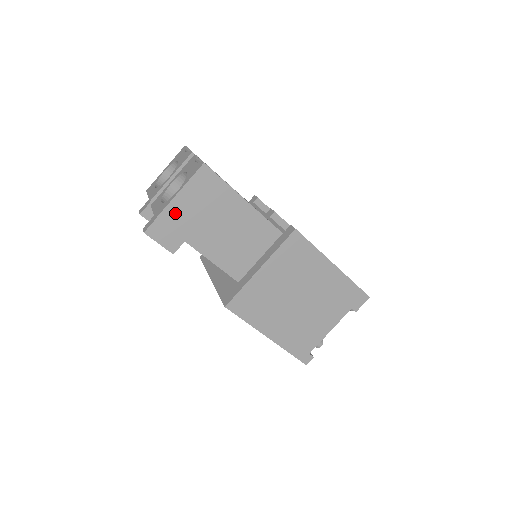
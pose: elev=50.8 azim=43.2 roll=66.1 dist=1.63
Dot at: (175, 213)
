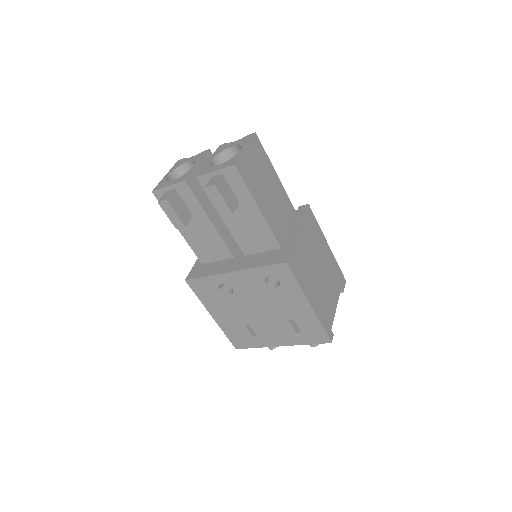
Dot at: (244, 165)
